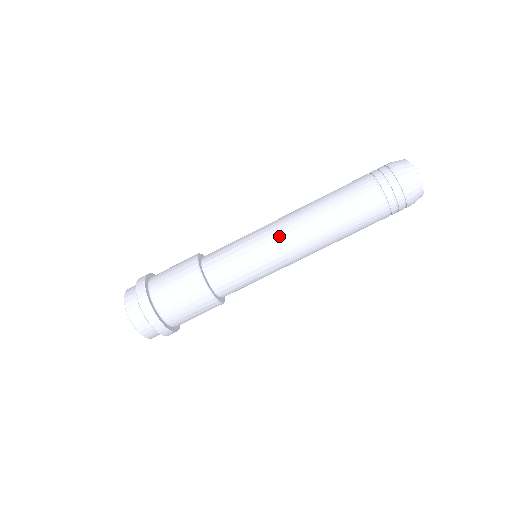
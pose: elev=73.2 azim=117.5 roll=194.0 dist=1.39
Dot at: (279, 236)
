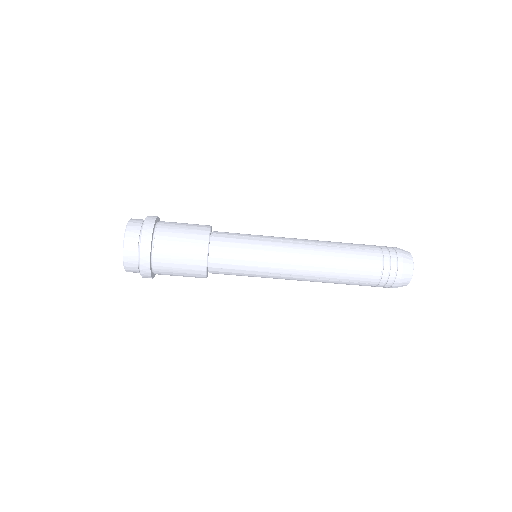
Dot at: (286, 268)
